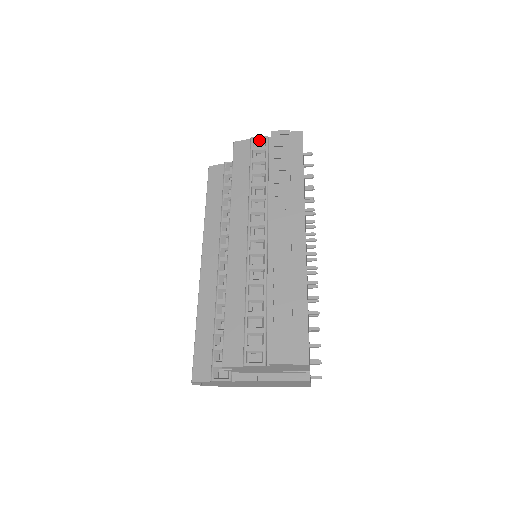
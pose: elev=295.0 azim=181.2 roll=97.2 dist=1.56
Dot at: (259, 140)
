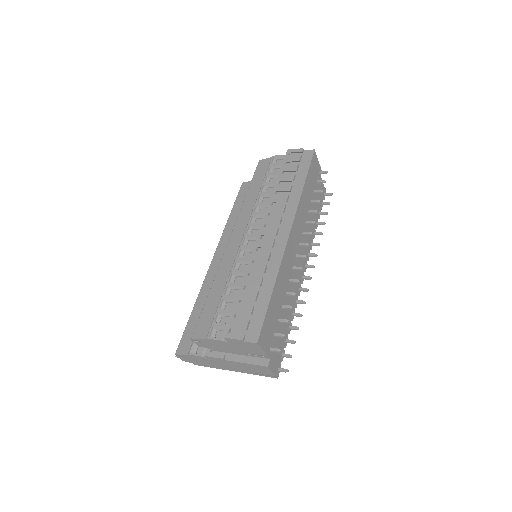
Dot at: (279, 158)
